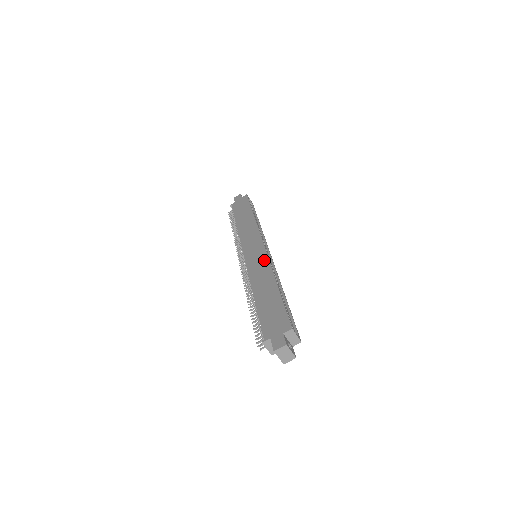
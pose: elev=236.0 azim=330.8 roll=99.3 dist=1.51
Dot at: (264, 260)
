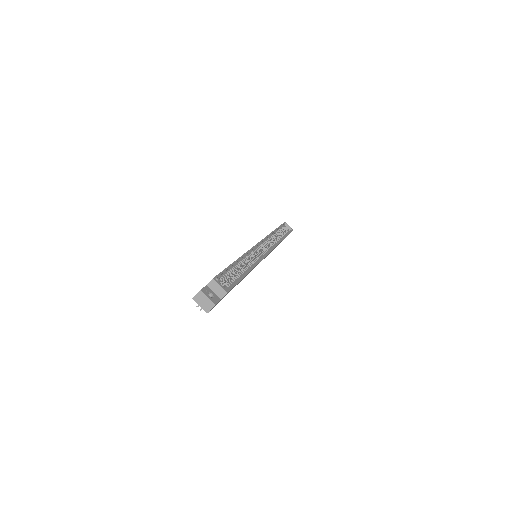
Dot at: occluded
